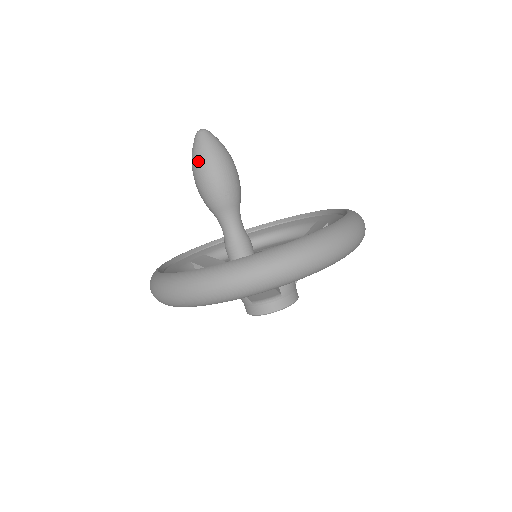
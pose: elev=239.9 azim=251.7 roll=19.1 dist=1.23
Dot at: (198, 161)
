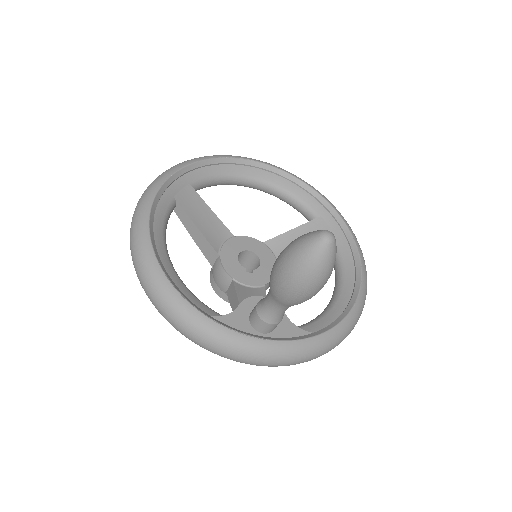
Dot at: (303, 273)
